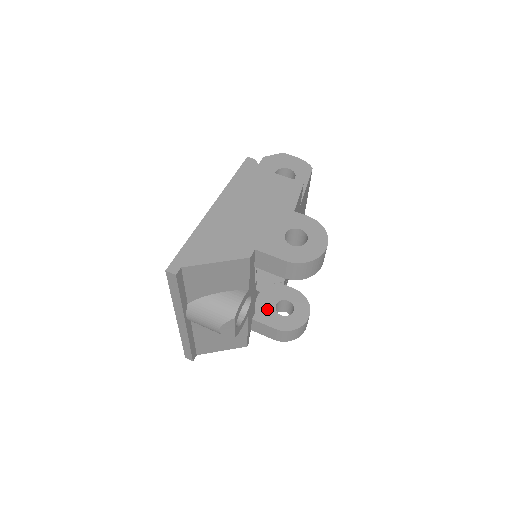
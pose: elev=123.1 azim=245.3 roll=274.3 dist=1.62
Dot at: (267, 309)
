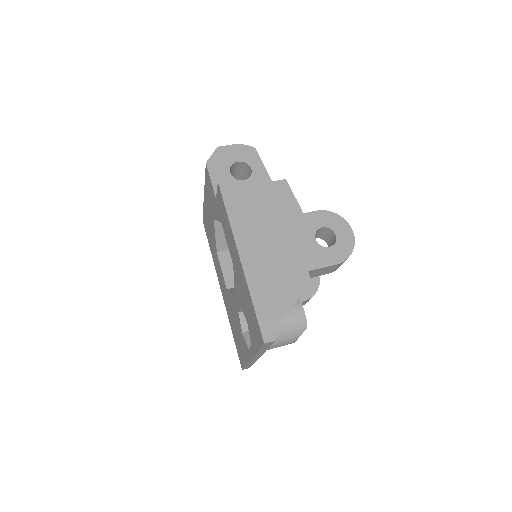
Dot at: occluded
